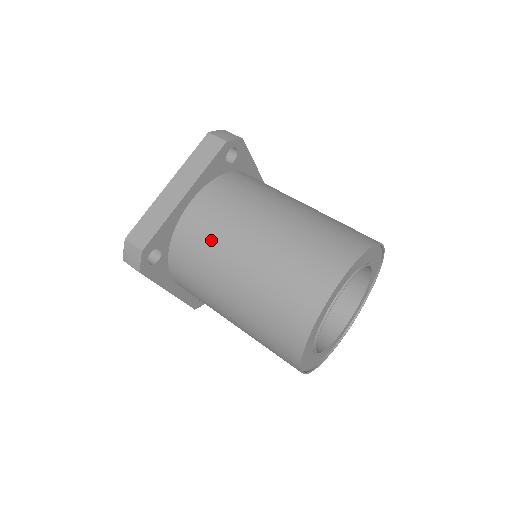
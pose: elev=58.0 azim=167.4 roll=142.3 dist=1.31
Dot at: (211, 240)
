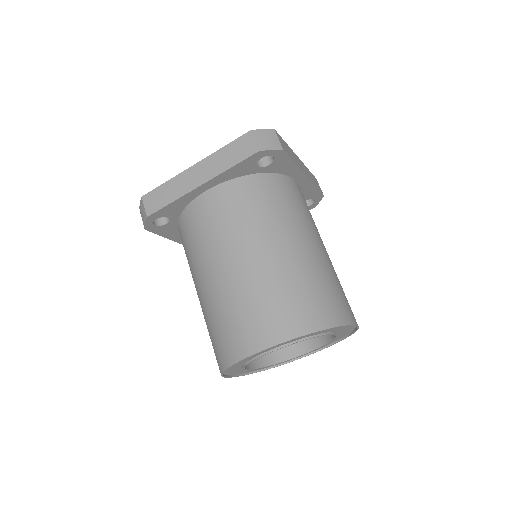
Dot at: (203, 238)
